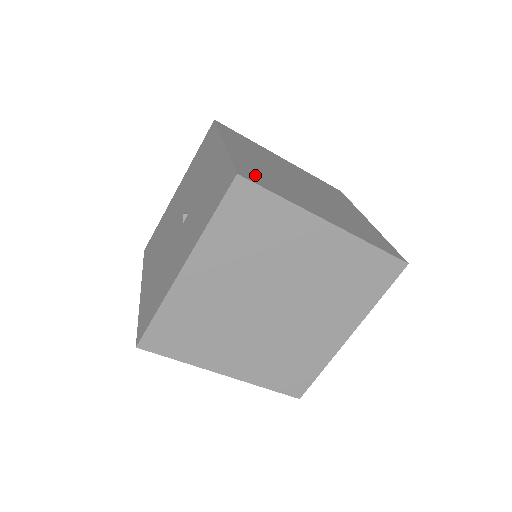
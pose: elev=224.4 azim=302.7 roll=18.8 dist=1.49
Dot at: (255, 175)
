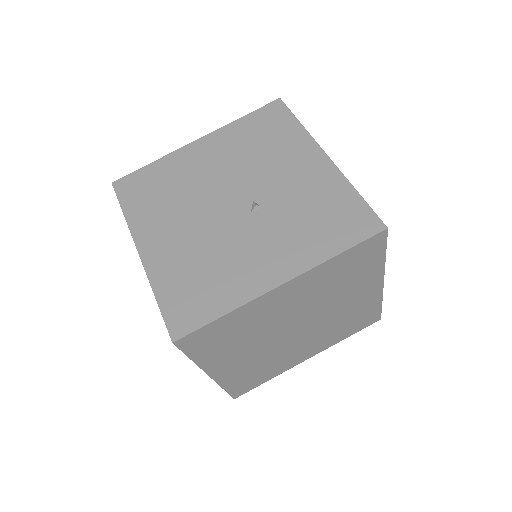
Dot at: occluded
